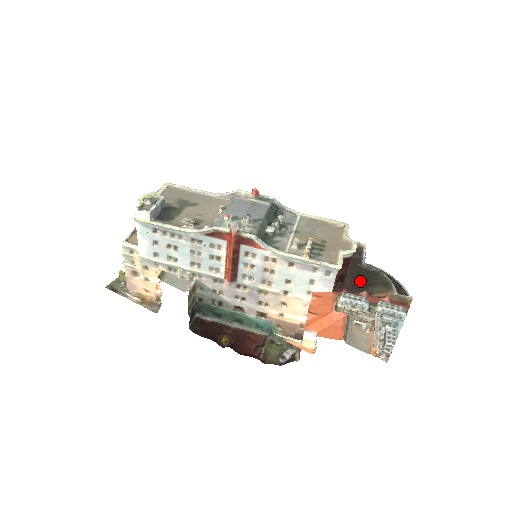
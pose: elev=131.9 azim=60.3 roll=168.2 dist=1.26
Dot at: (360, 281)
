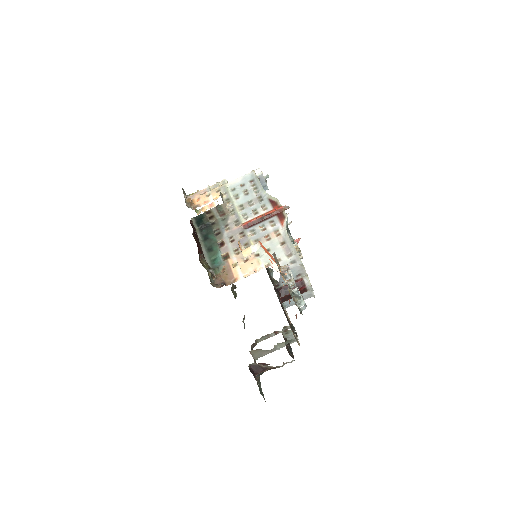
Dot at: occluded
